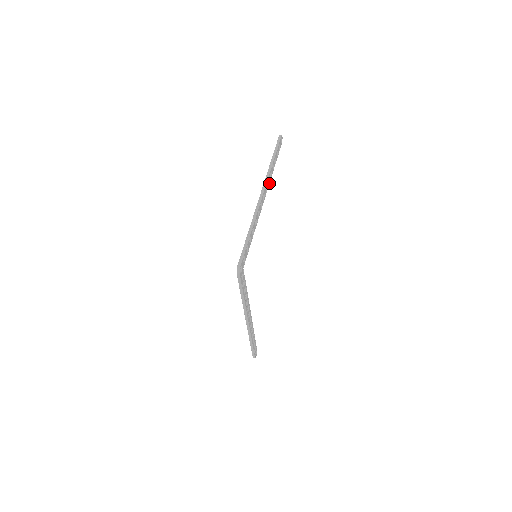
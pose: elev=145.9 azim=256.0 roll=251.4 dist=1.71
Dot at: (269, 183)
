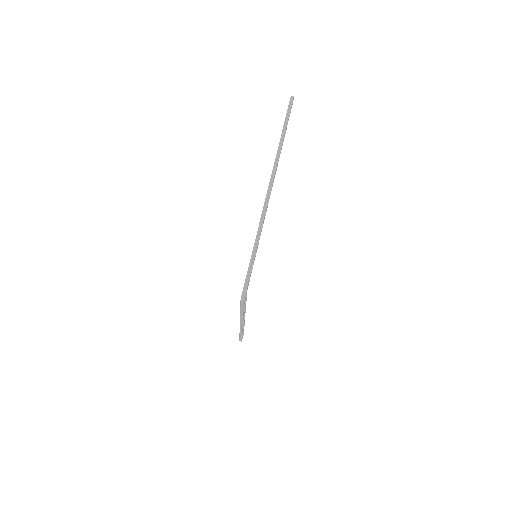
Dot at: occluded
